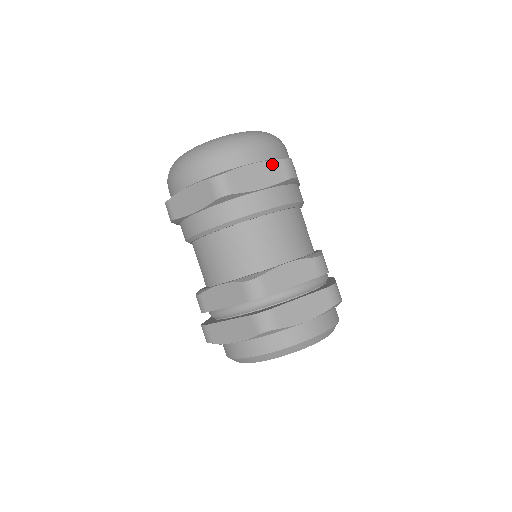
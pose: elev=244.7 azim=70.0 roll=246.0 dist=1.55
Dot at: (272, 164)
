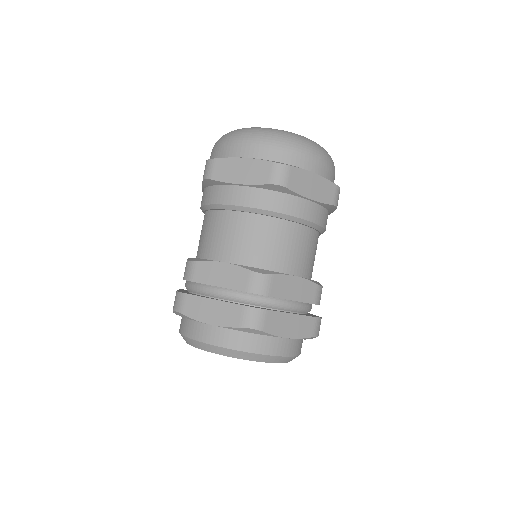
Dot at: (327, 184)
